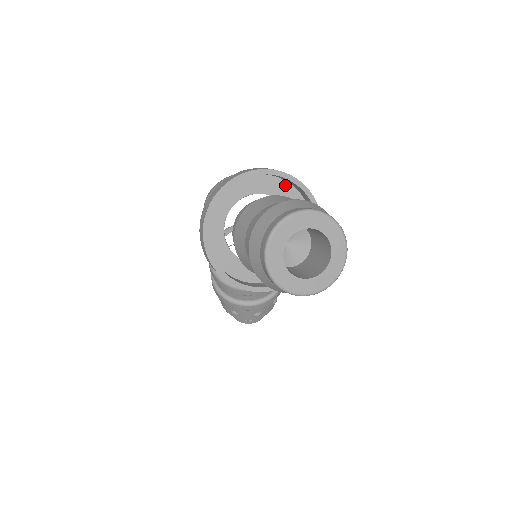
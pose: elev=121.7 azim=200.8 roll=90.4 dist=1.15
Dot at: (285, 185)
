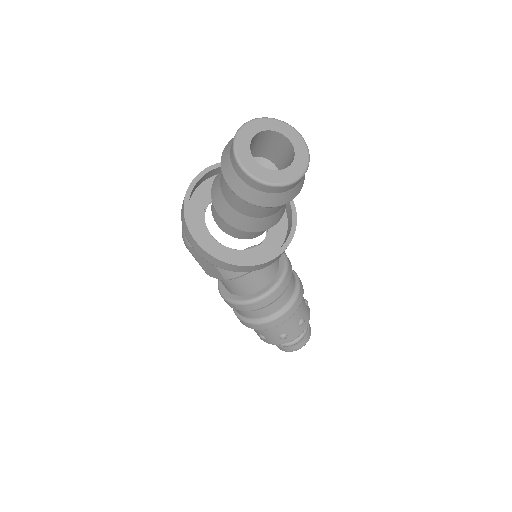
Dot at: occluded
